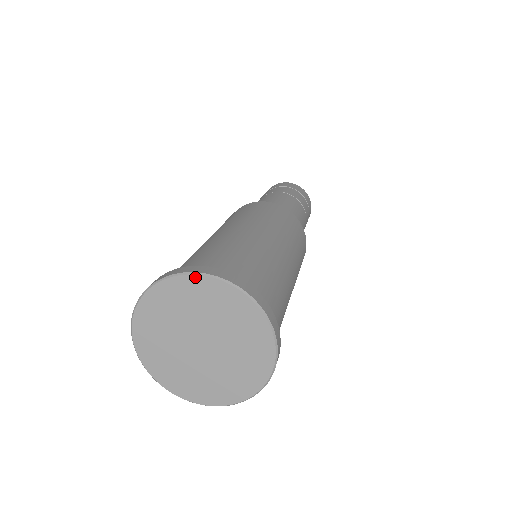
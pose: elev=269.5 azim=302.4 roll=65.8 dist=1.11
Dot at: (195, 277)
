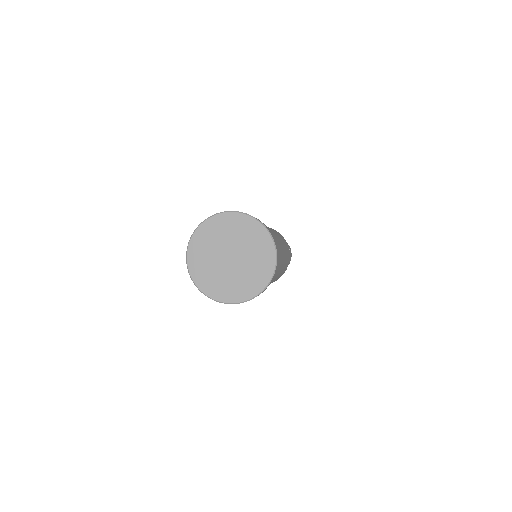
Dot at: (223, 214)
